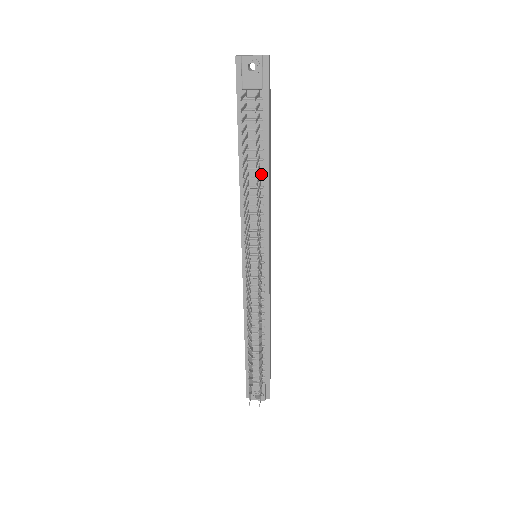
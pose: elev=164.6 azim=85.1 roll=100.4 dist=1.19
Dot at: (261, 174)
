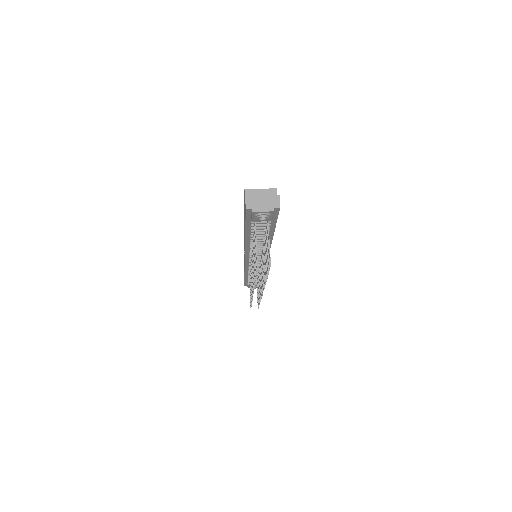
Dot at: occluded
